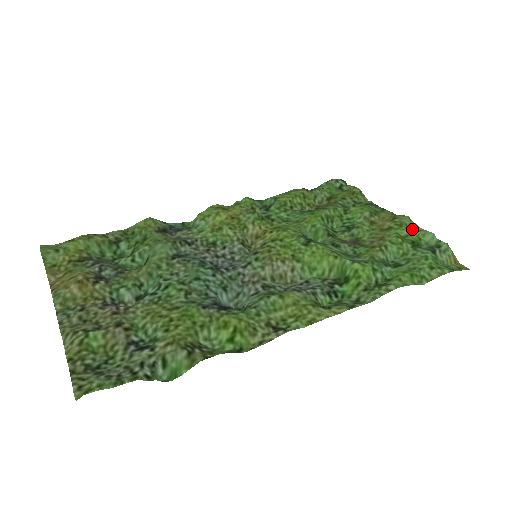
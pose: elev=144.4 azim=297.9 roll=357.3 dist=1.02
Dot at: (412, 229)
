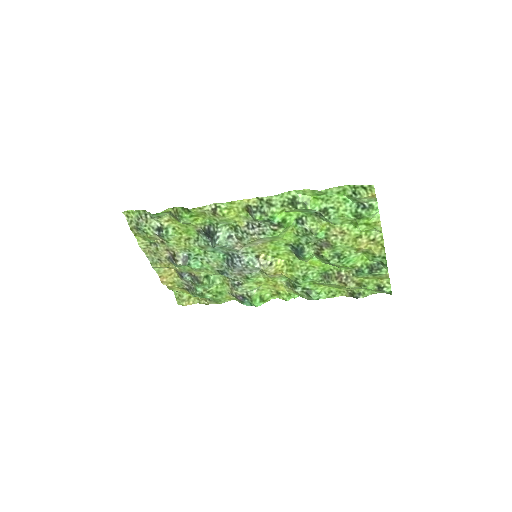
Dot at: (372, 226)
